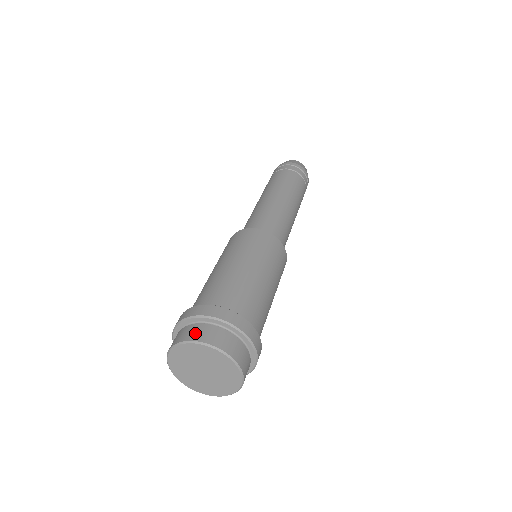
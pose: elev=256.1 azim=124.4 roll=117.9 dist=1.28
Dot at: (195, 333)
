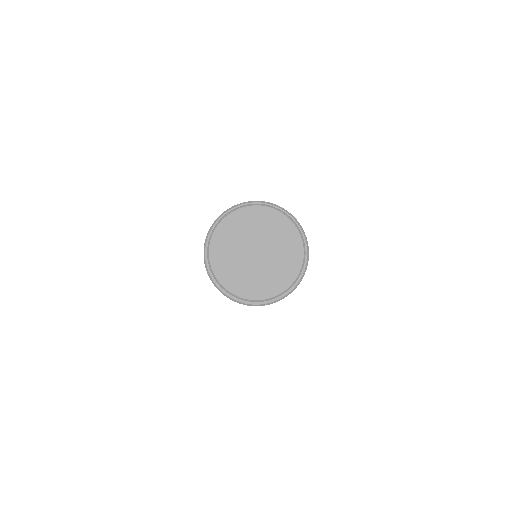
Dot at: occluded
